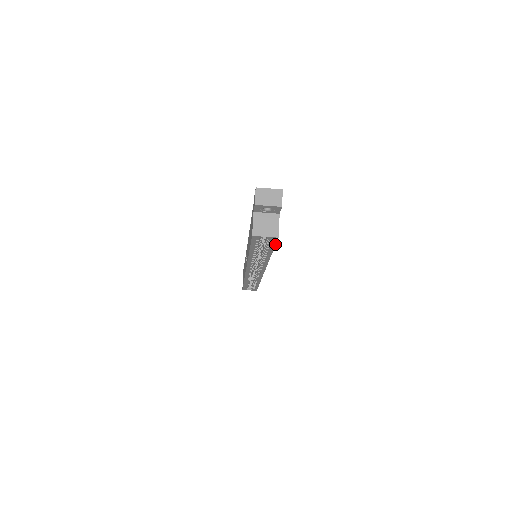
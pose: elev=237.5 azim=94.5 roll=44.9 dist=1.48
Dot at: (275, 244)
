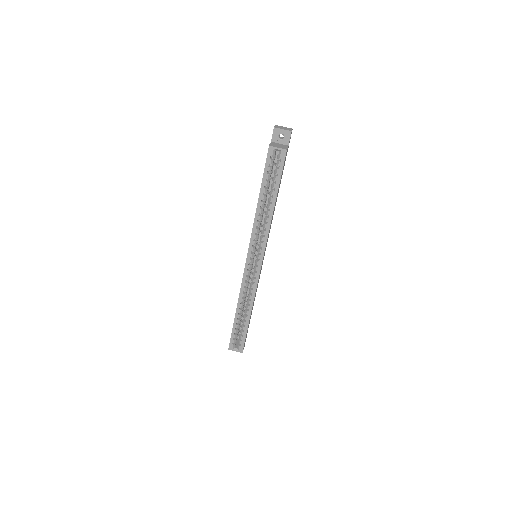
Dot at: (282, 168)
